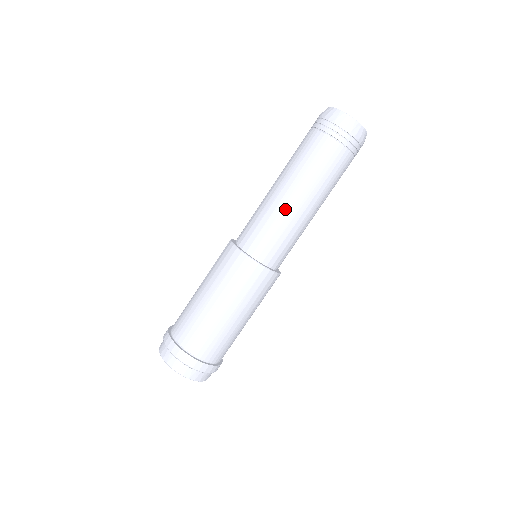
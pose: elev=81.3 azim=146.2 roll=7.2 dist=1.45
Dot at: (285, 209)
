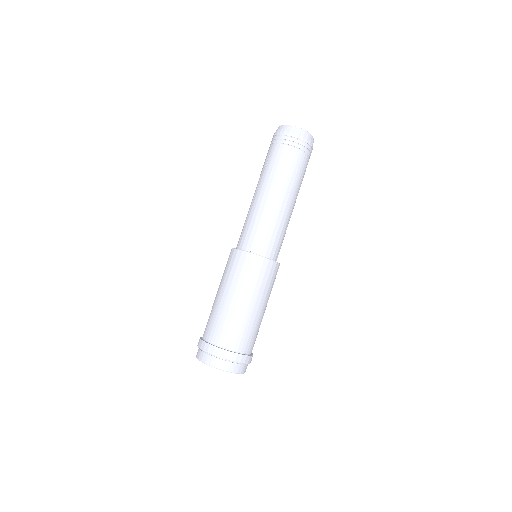
Dot at: (280, 213)
